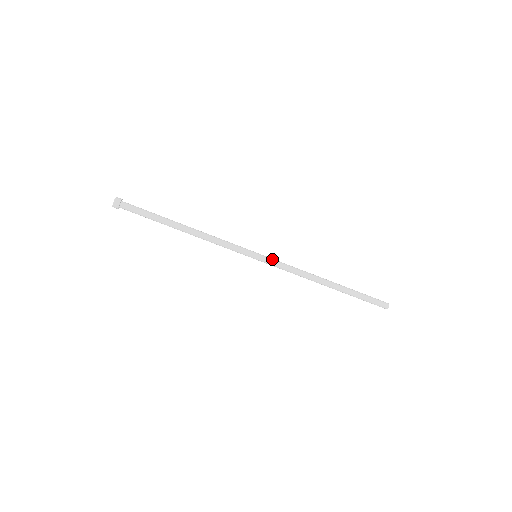
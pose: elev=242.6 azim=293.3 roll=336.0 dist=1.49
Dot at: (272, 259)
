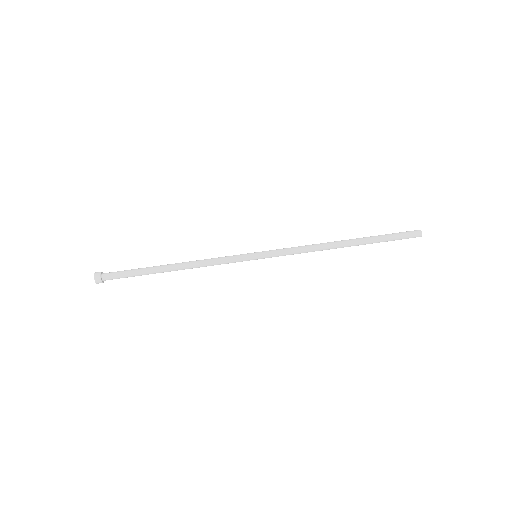
Dot at: (273, 250)
